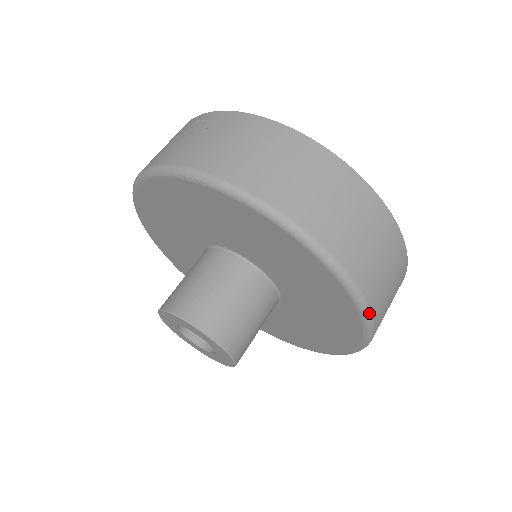
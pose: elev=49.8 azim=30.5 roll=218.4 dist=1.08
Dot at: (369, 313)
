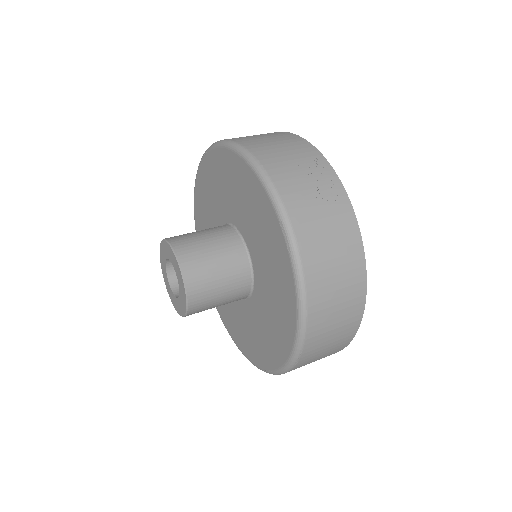
Dot at: (280, 374)
